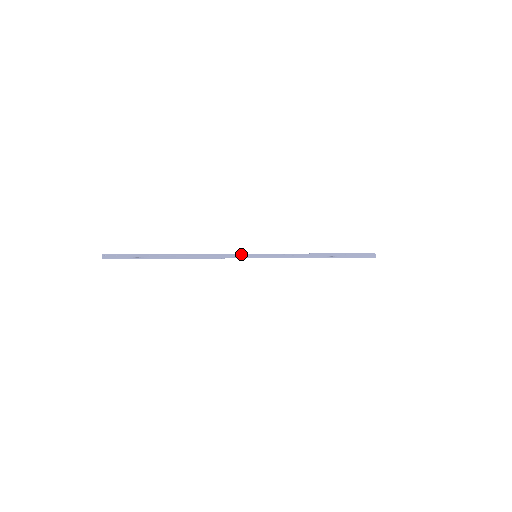
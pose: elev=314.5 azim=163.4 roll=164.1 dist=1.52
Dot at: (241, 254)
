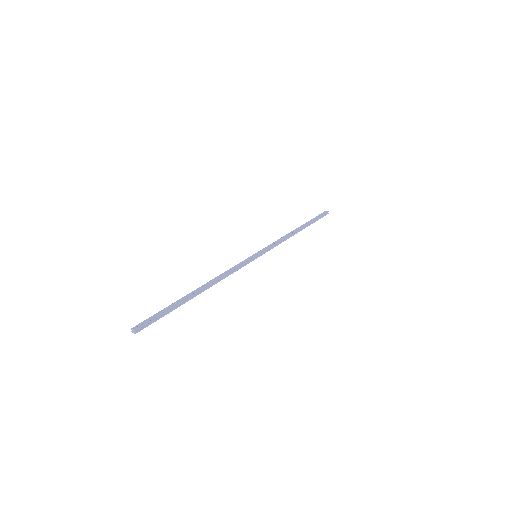
Dot at: (245, 260)
